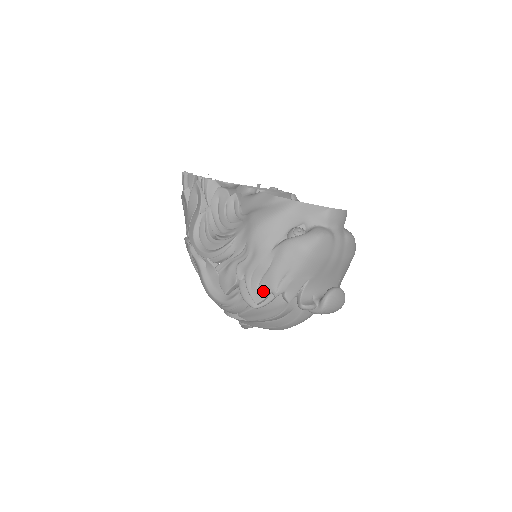
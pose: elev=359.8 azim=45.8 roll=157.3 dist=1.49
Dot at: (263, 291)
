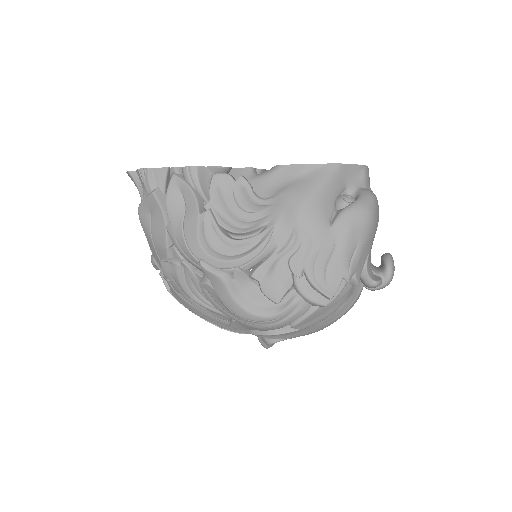
Dot at: (334, 280)
